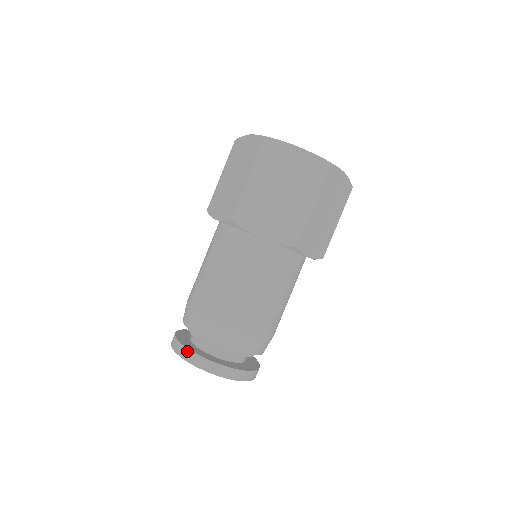
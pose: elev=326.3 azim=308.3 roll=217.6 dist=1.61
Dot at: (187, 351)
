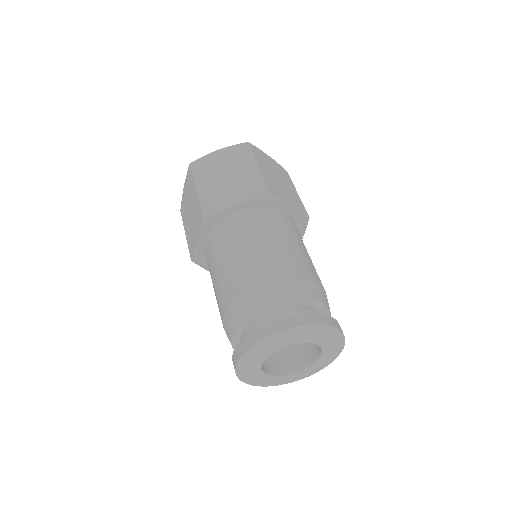
Dot at: (305, 315)
